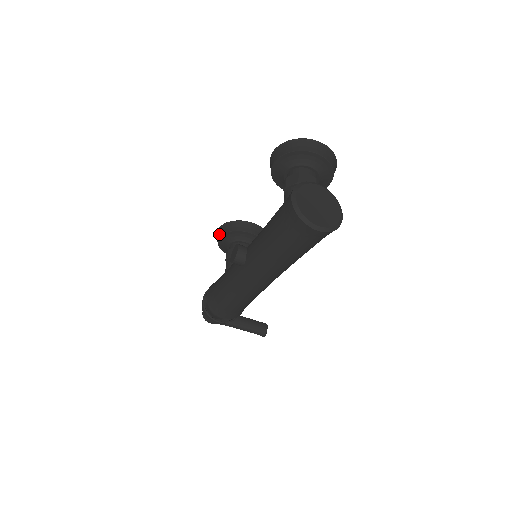
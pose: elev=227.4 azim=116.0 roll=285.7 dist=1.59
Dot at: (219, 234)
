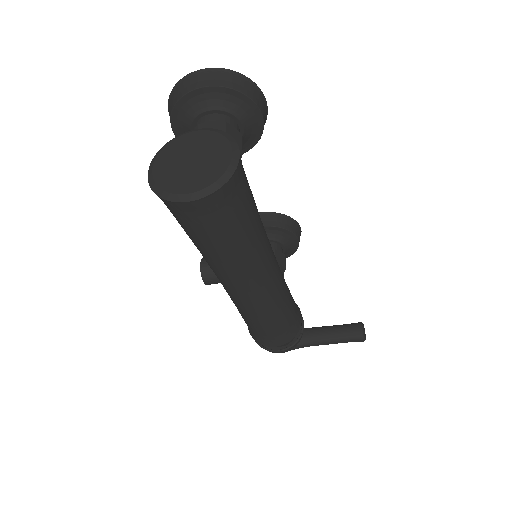
Dot at: occluded
